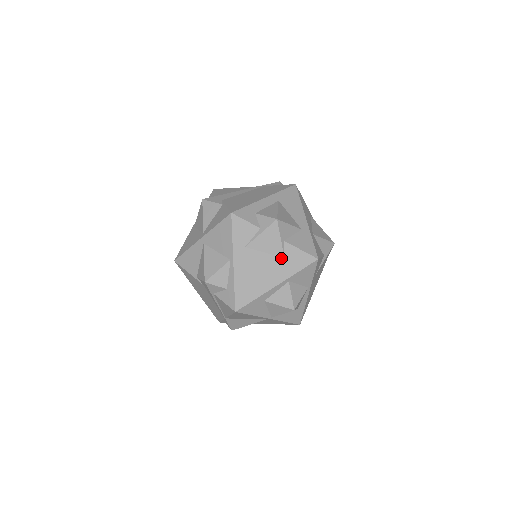
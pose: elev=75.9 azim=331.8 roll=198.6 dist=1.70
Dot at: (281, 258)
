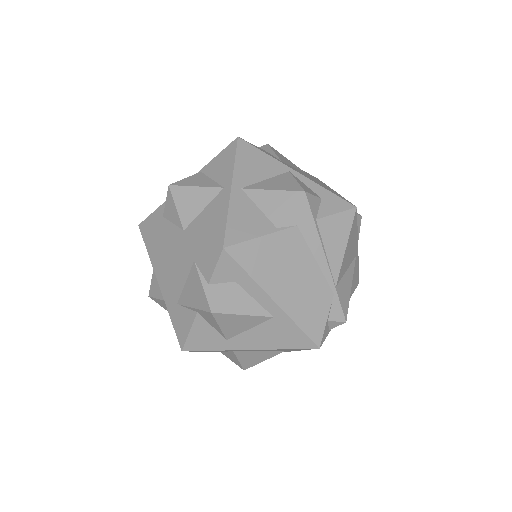
Dot at: occluded
